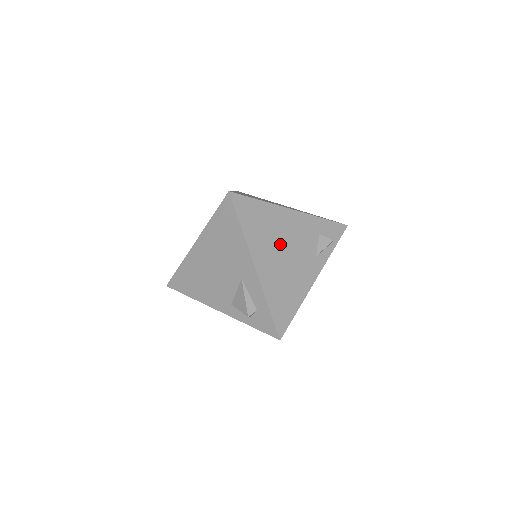
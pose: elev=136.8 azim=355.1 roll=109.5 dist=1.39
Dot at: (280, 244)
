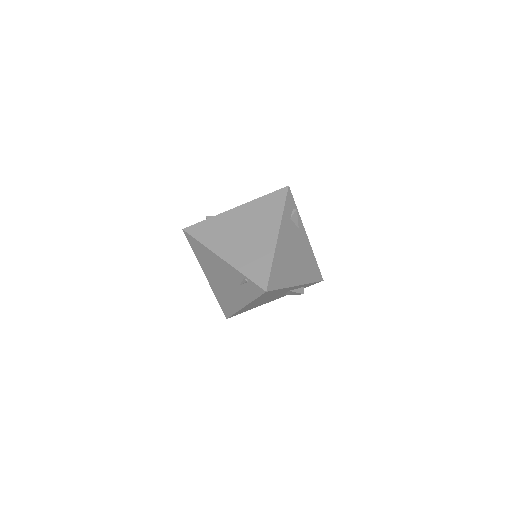
Dot at: (291, 258)
